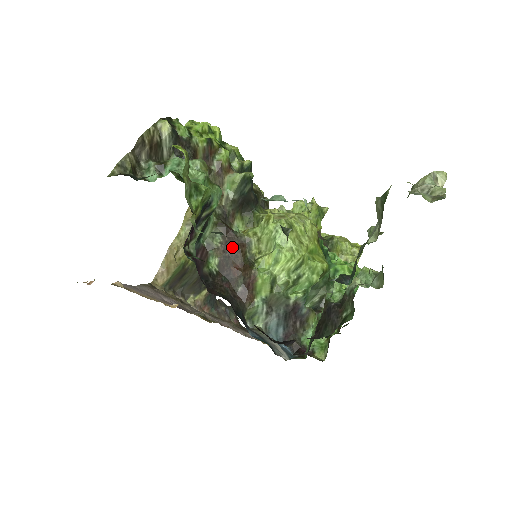
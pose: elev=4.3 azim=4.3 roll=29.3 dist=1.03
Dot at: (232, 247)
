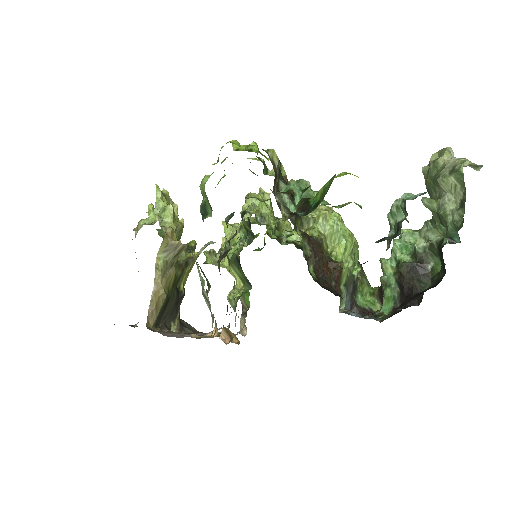
Dot at: (317, 251)
